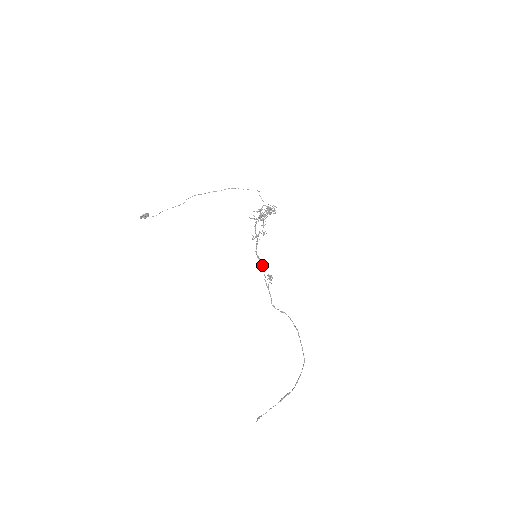
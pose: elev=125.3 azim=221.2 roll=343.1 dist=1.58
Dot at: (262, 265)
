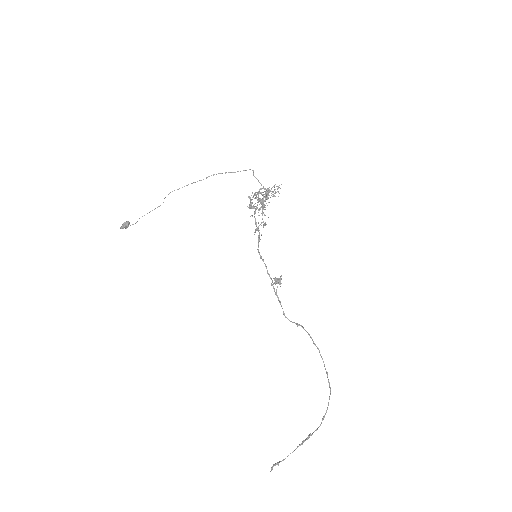
Dot at: (266, 266)
